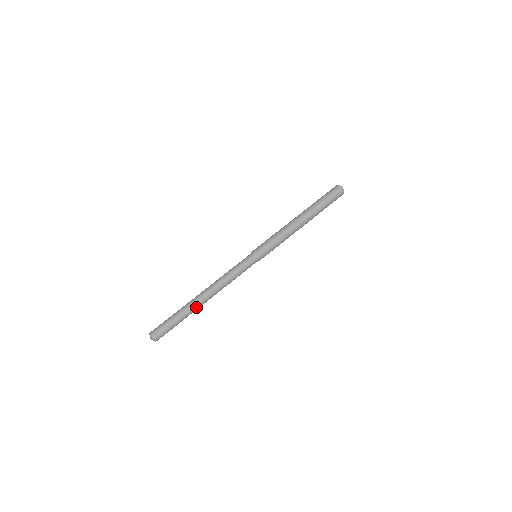
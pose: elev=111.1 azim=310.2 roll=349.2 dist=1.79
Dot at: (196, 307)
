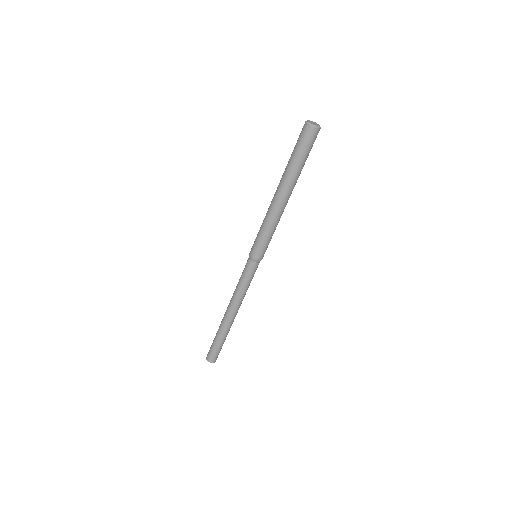
Dot at: (227, 327)
